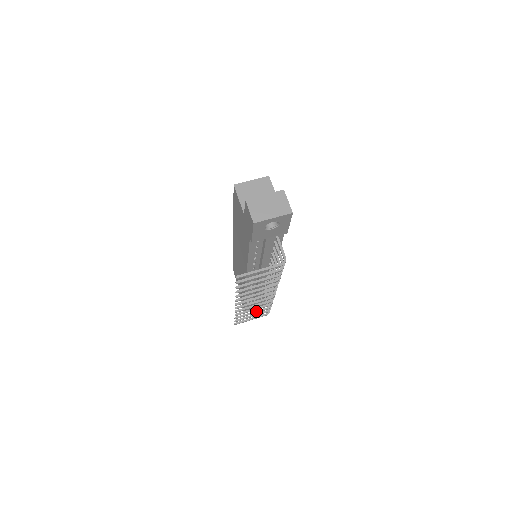
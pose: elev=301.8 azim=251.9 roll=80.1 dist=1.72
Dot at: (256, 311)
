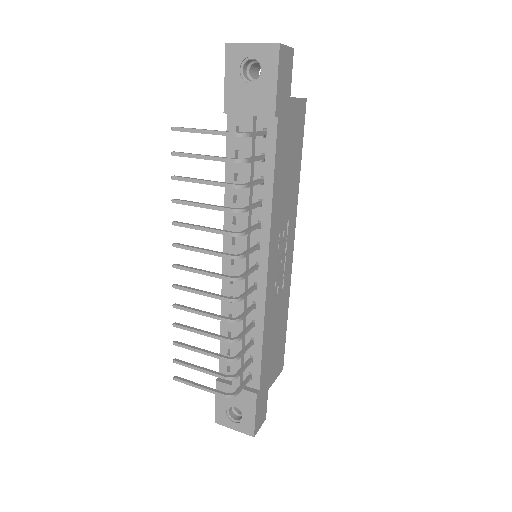
Dot at: (207, 350)
